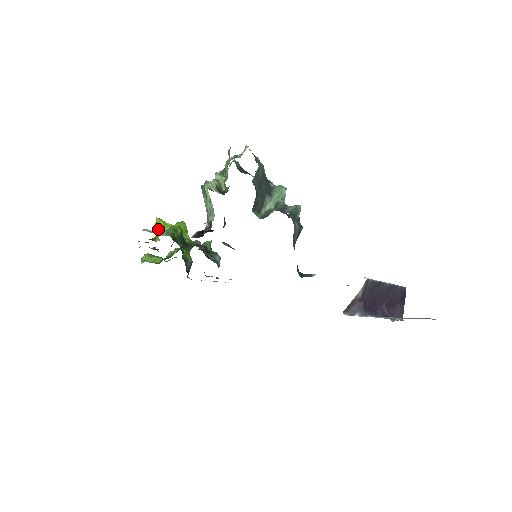
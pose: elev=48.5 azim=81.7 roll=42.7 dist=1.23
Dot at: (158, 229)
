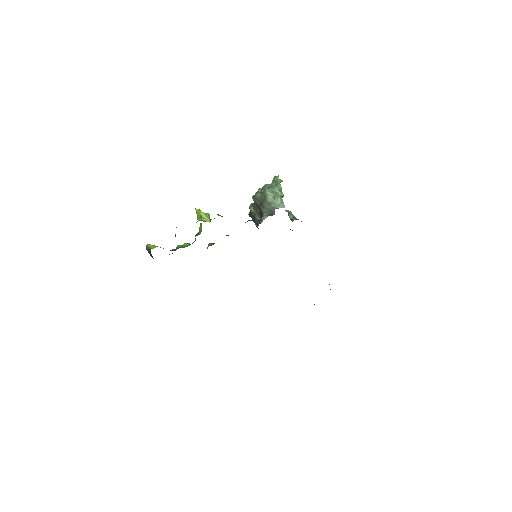
Dot at: (208, 214)
